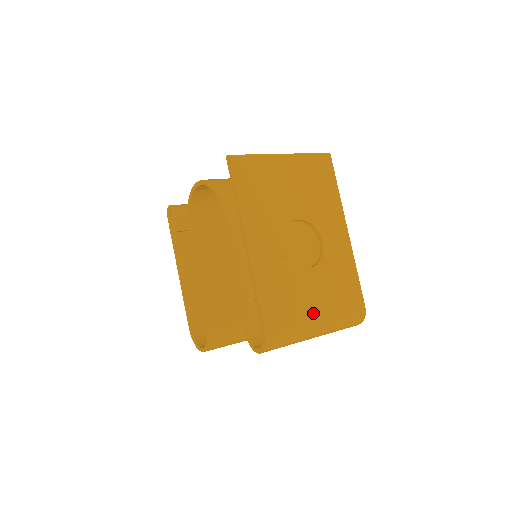
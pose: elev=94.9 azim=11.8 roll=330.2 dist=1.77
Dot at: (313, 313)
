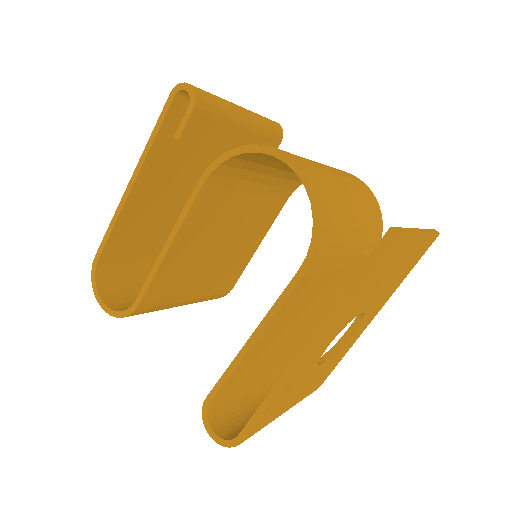
Dot at: (289, 406)
